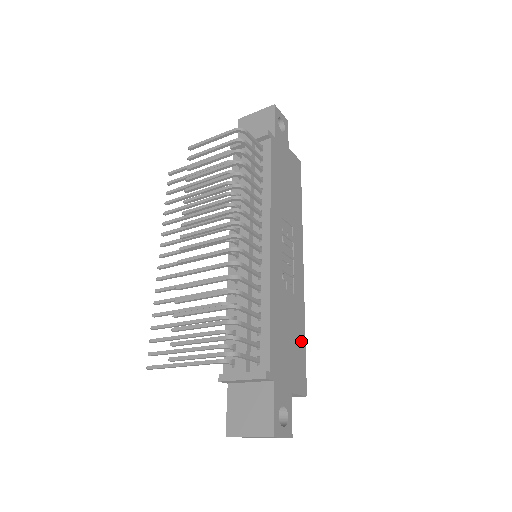
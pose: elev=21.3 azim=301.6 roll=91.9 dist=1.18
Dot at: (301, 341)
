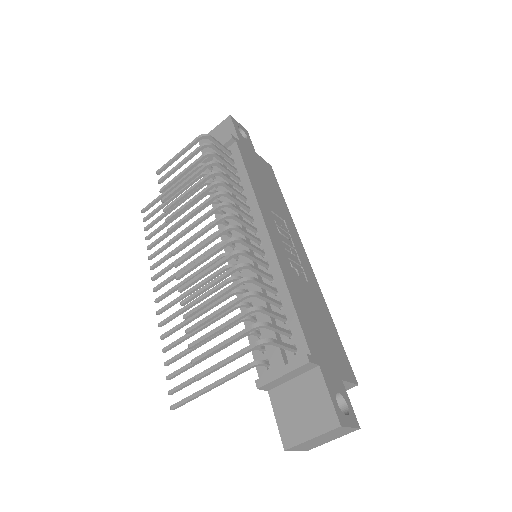
Dot at: (332, 328)
